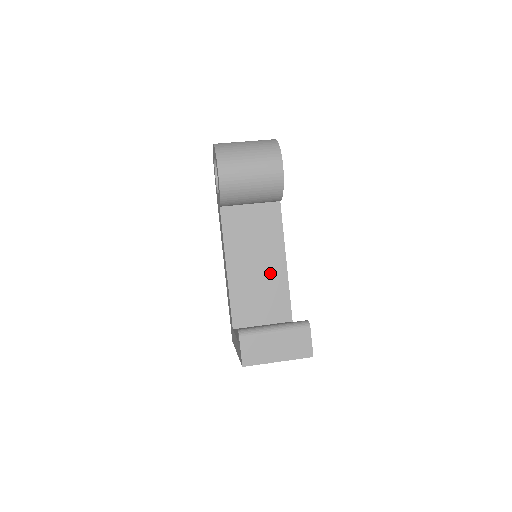
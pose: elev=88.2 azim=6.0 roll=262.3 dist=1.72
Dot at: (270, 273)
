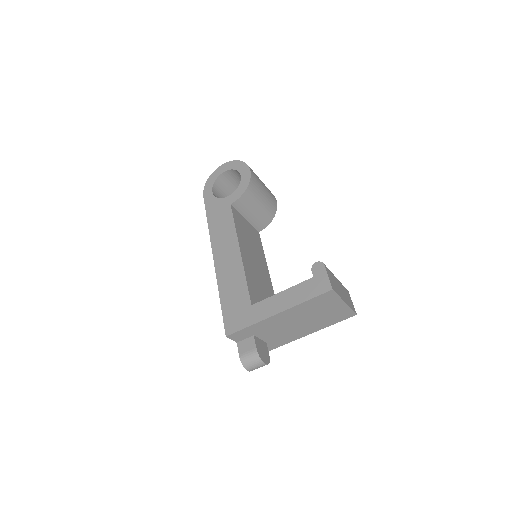
Dot at: (264, 277)
